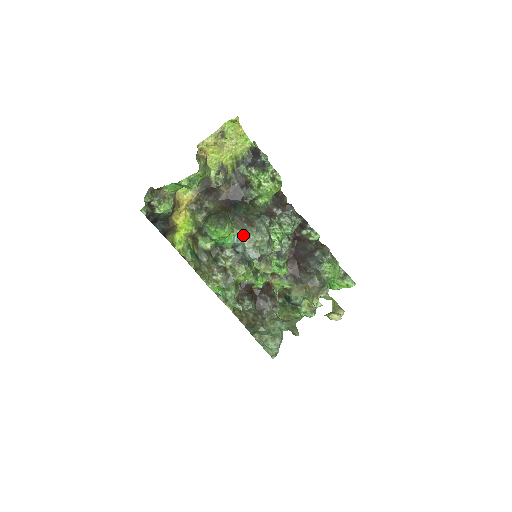
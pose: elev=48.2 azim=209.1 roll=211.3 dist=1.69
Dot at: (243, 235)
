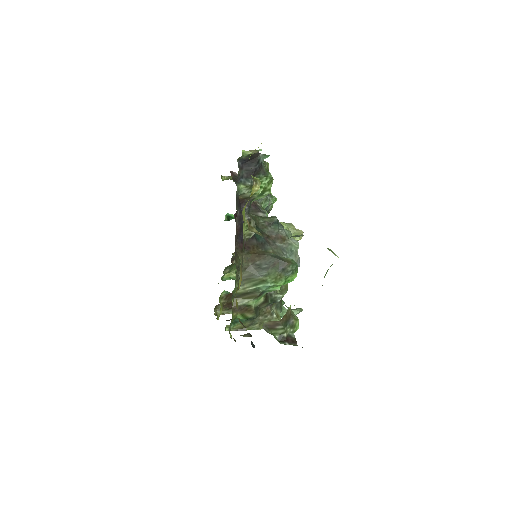
Dot at: (289, 256)
